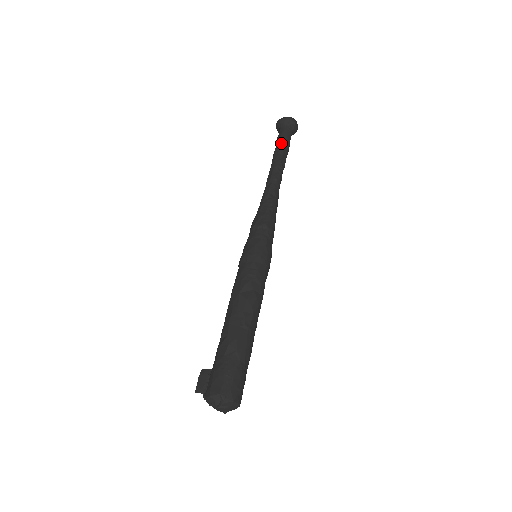
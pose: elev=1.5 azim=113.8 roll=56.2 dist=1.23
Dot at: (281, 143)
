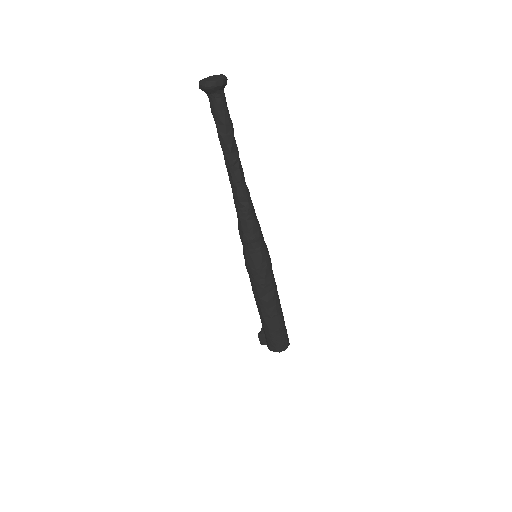
Dot at: (221, 126)
